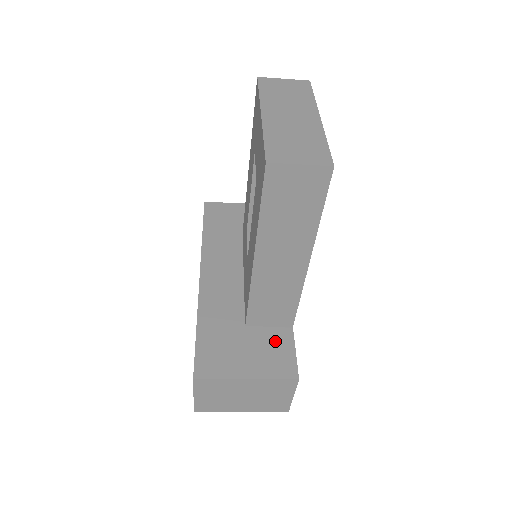
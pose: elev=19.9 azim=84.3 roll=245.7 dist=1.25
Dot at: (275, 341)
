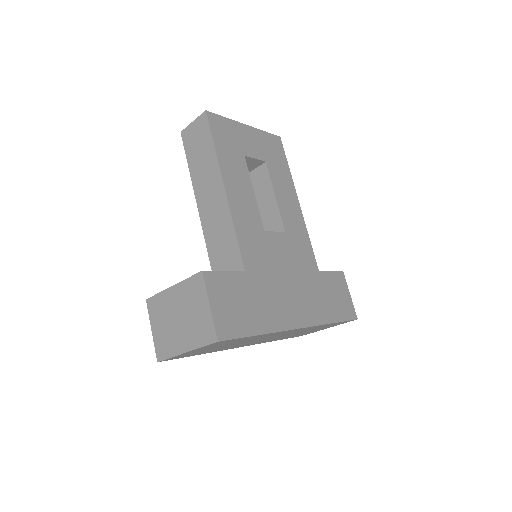
Dot at: occluded
